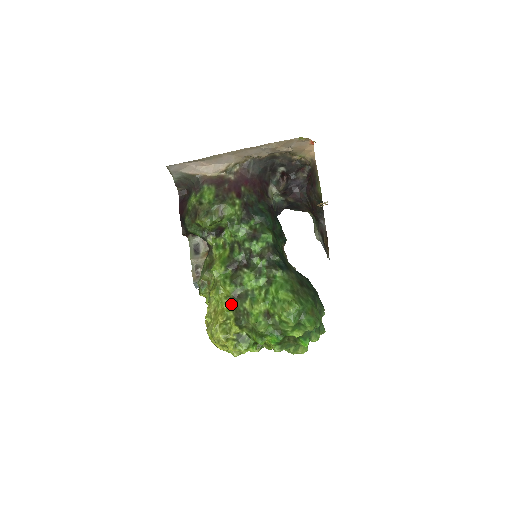
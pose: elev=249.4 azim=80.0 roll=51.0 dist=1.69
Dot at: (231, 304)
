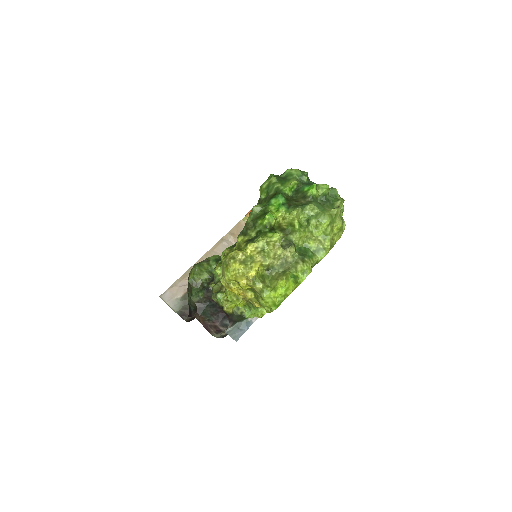
Dot at: occluded
